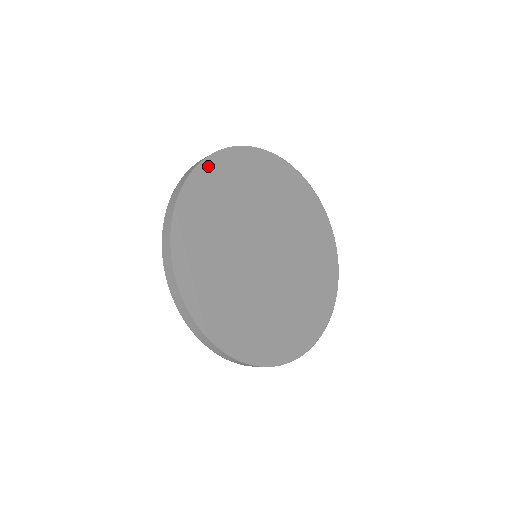
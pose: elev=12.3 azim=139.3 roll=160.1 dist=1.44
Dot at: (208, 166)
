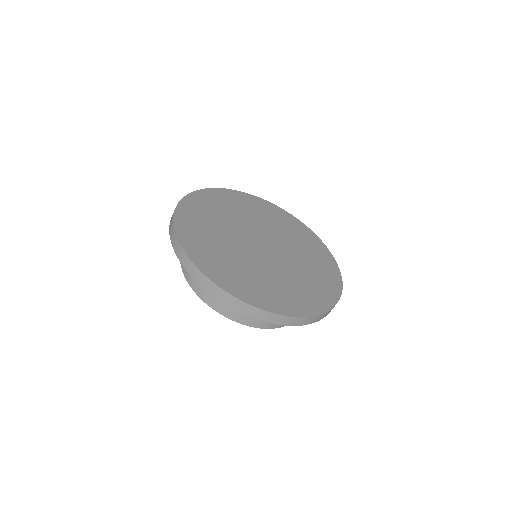
Dot at: (197, 195)
